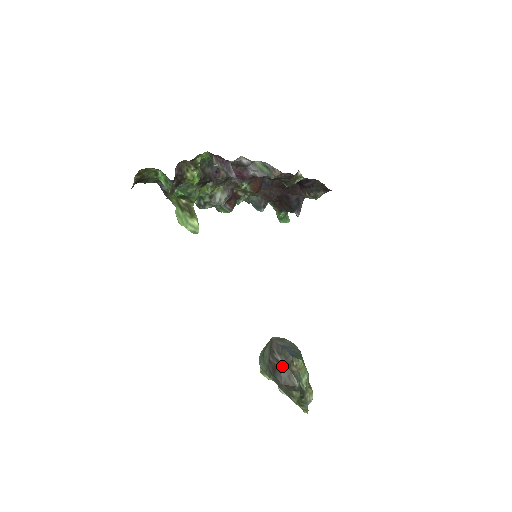
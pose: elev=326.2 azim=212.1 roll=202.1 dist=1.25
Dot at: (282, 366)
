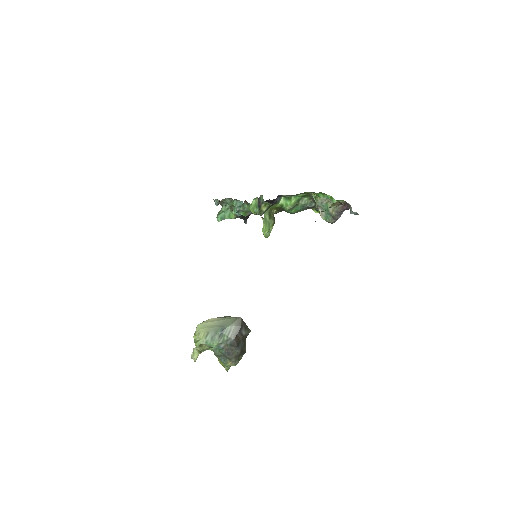
Dot at: (243, 338)
